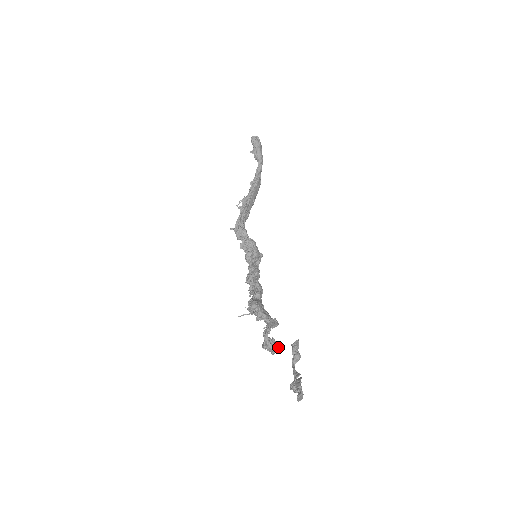
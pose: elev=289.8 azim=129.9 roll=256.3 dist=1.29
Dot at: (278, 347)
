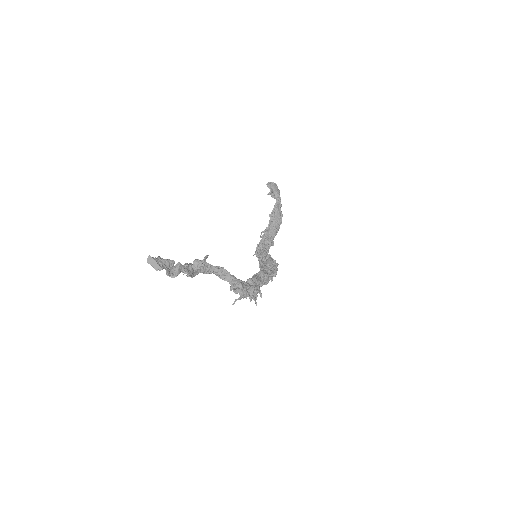
Dot at: (188, 264)
